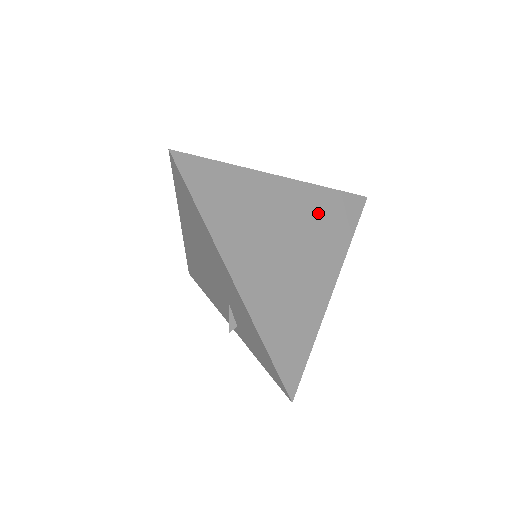
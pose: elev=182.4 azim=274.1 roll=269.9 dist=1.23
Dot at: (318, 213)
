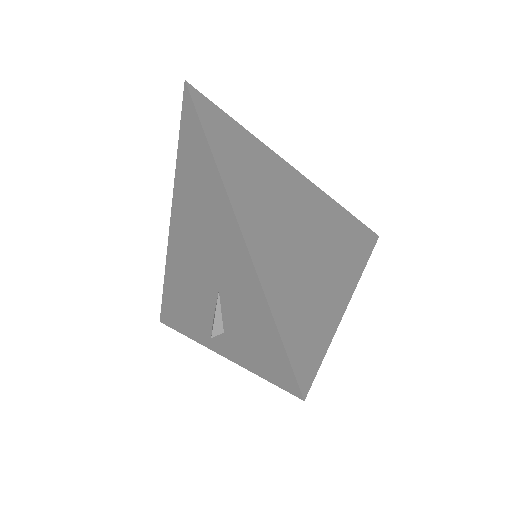
Dot at: (331, 218)
